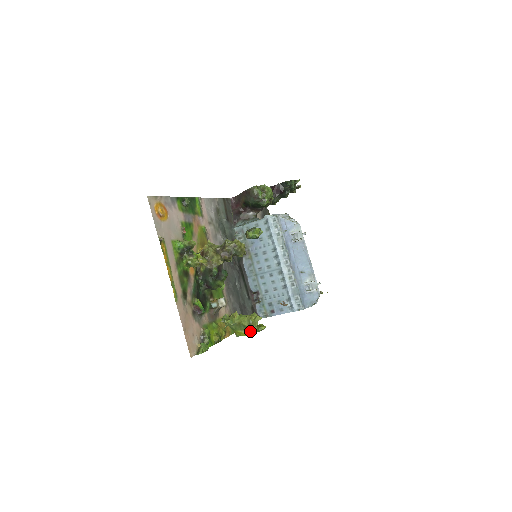
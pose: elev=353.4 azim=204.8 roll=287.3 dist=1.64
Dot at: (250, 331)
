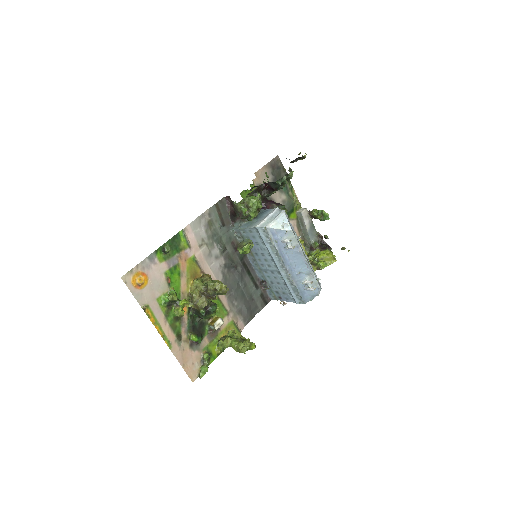
Dot at: occluded
